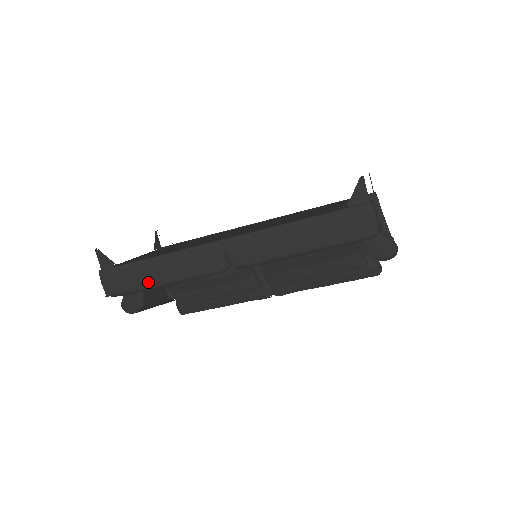
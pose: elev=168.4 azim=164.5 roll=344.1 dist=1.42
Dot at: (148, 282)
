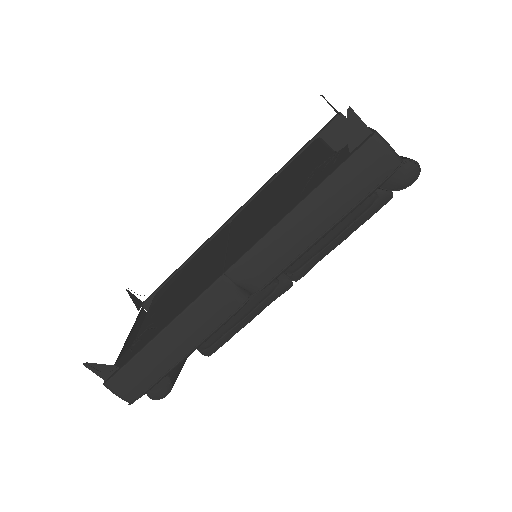
Dot at: (168, 364)
